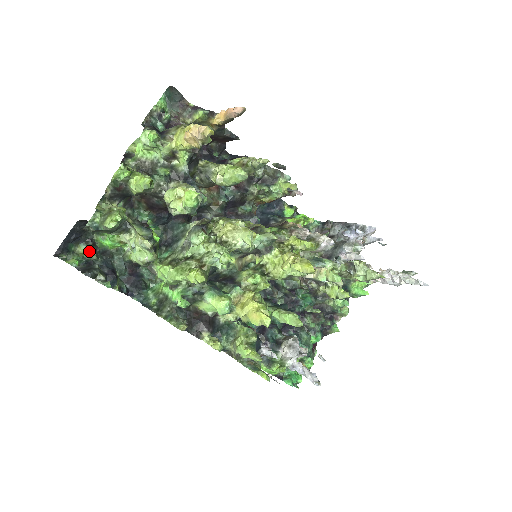
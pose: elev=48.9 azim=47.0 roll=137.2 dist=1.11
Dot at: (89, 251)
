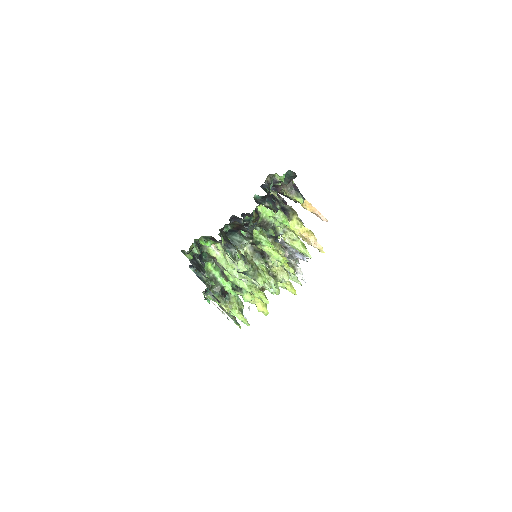
Dot at: (196, 249)
